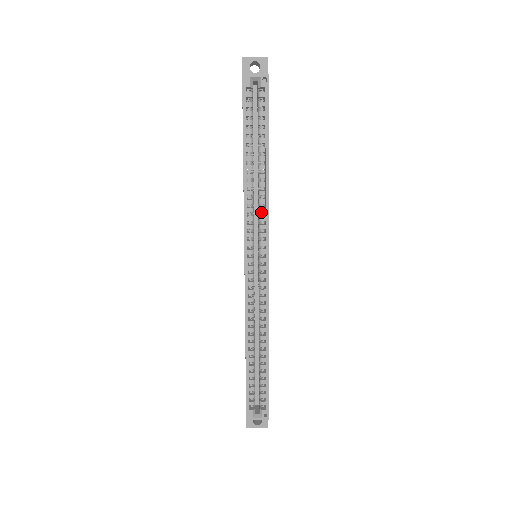
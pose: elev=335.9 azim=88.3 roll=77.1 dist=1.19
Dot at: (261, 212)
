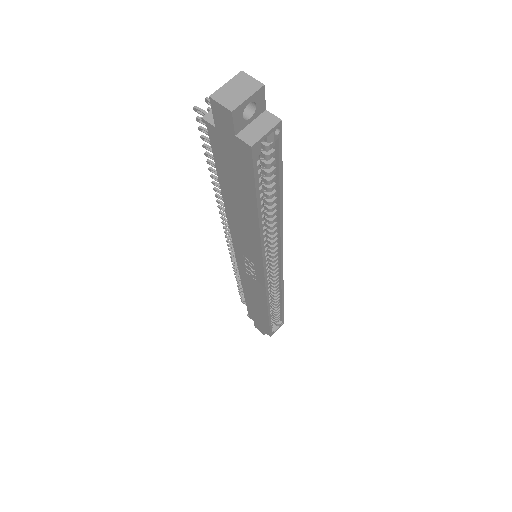
Dot at: (272, 238)
